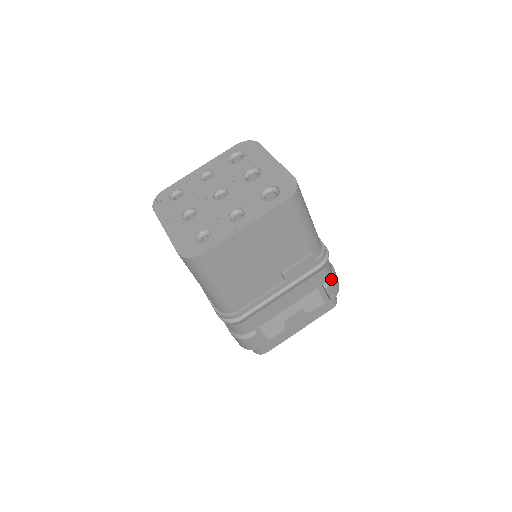
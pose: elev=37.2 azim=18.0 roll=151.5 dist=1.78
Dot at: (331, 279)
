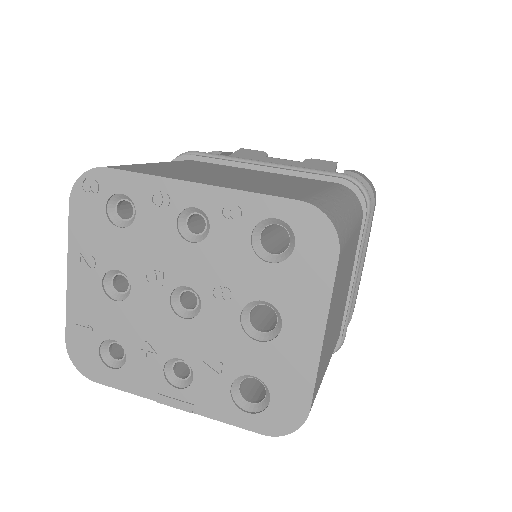
Dot at: occluded
